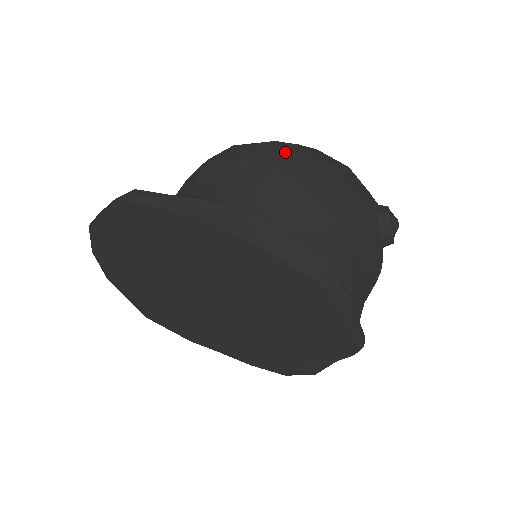
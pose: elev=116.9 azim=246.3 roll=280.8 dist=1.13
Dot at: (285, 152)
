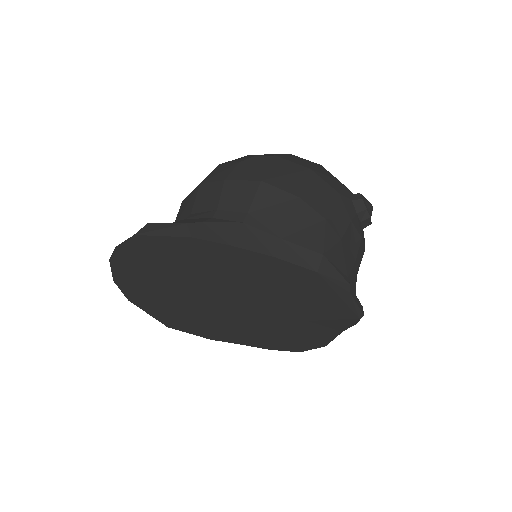
Dot at: (267, 165)
